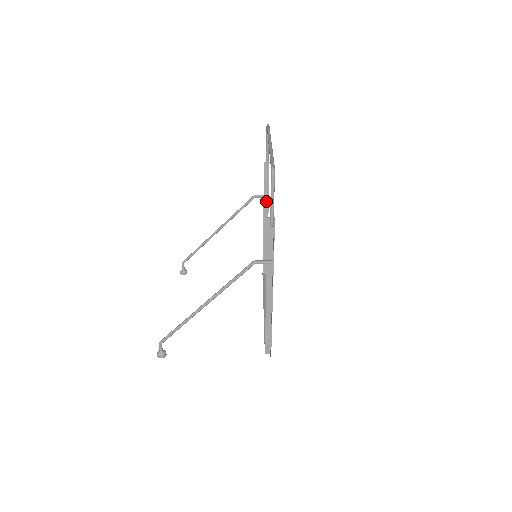
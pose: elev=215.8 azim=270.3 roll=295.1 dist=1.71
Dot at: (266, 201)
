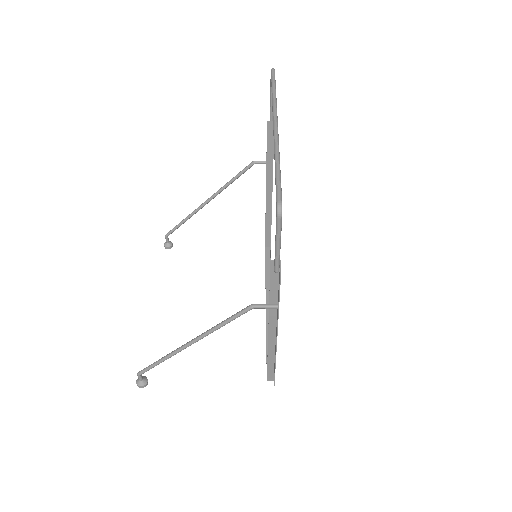
Dot at: (270, 168)
